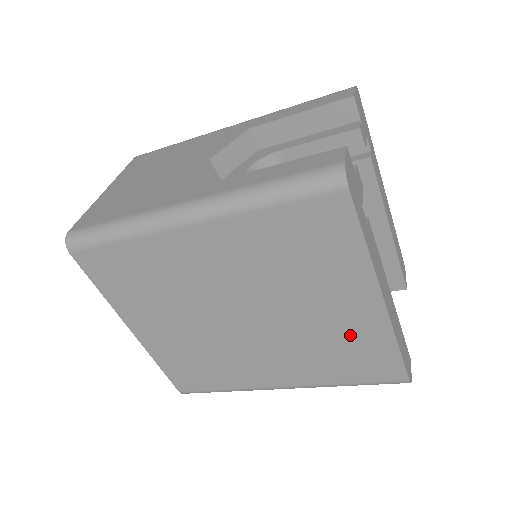
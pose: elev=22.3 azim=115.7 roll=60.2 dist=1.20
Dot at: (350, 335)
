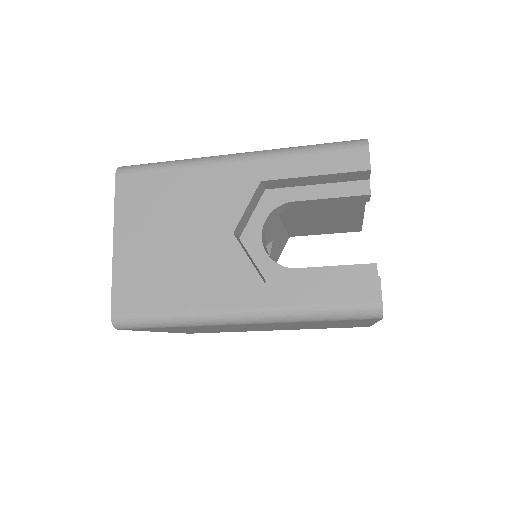
Dot at: occluded
